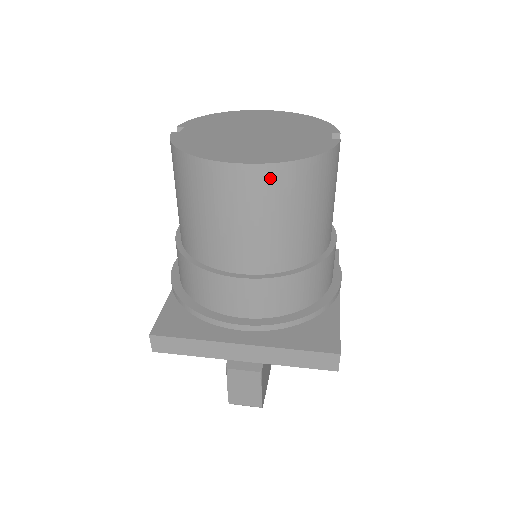
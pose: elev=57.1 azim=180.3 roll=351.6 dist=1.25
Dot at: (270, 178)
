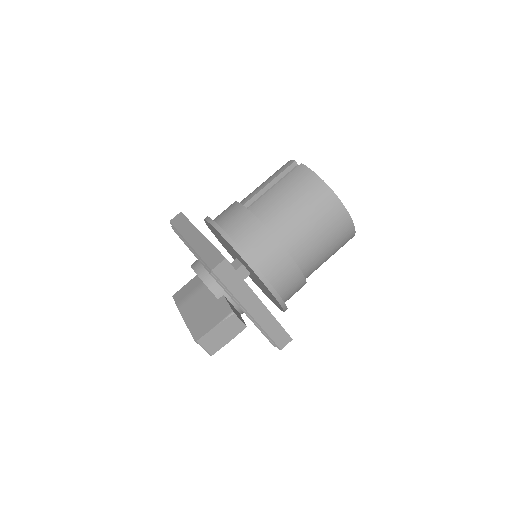
Dot at: (348, 231)
